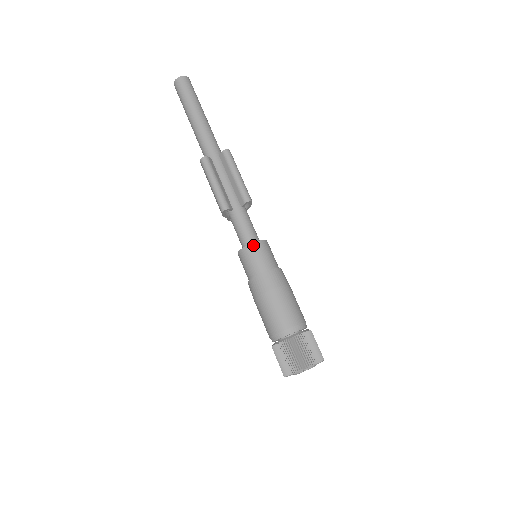
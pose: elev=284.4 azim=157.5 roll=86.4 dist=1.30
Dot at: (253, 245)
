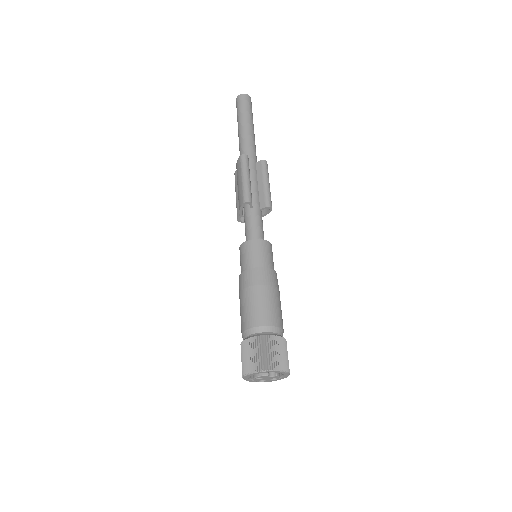
Dot at: (262, 241)
